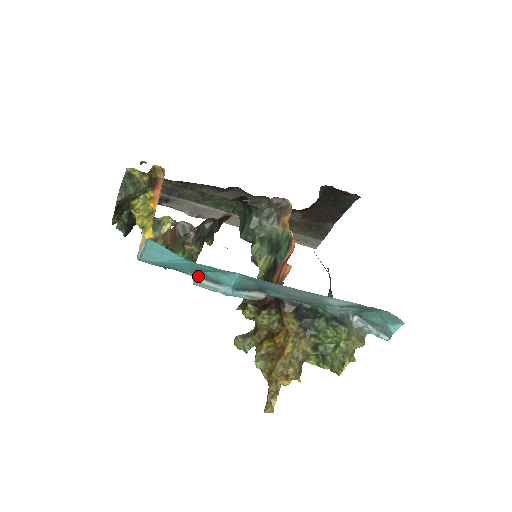
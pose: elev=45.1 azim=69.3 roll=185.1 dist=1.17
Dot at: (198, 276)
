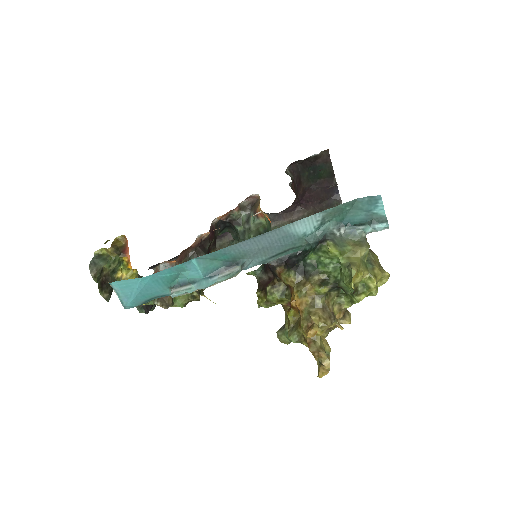
Dot at: (173, 288)
